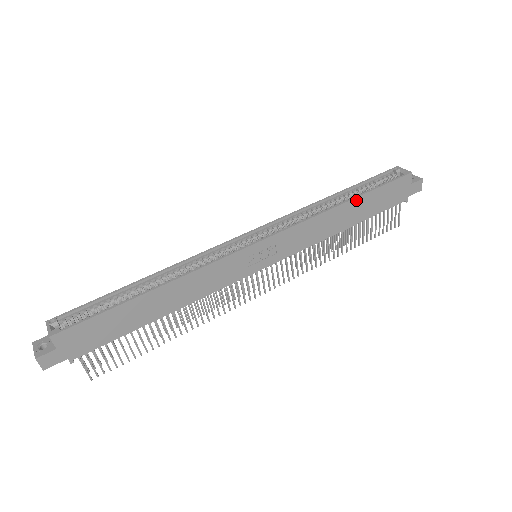
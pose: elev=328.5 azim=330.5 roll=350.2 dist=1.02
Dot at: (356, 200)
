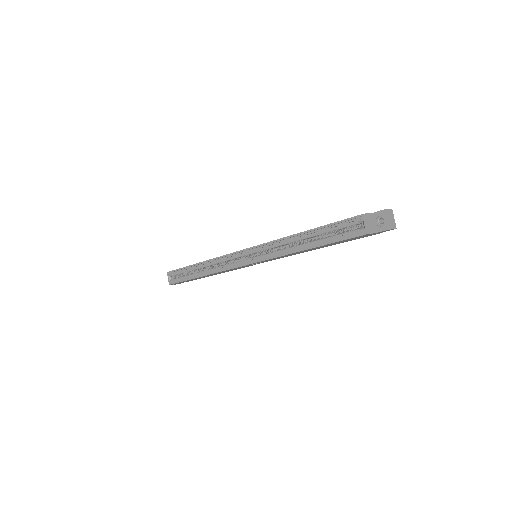
Dot at: (313, 248)
